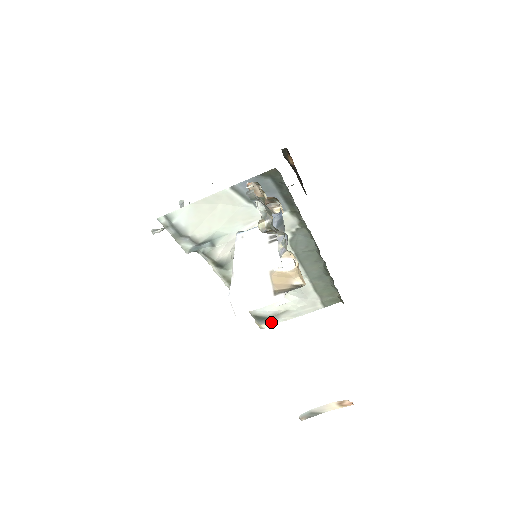
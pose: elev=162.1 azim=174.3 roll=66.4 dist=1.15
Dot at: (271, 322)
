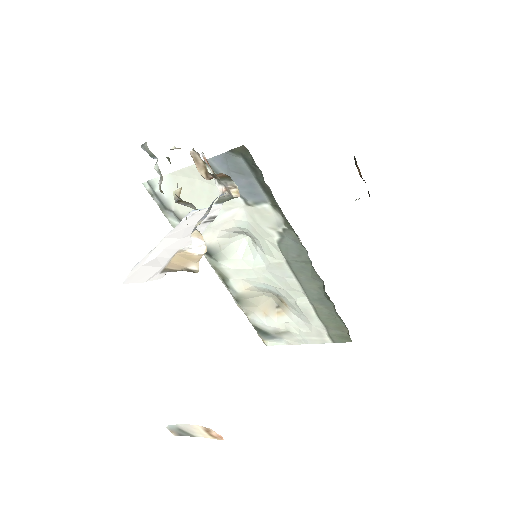
Dot at: (275, 341)
